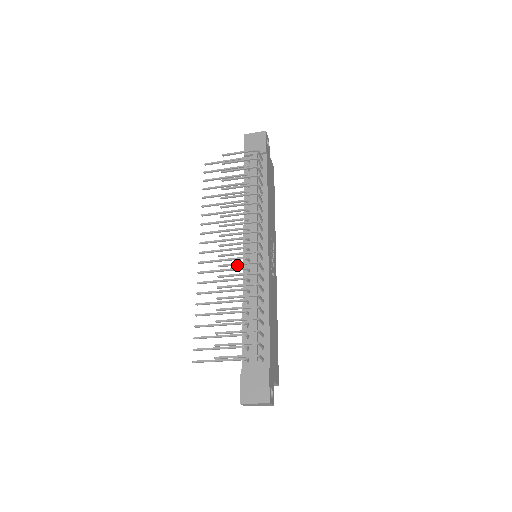
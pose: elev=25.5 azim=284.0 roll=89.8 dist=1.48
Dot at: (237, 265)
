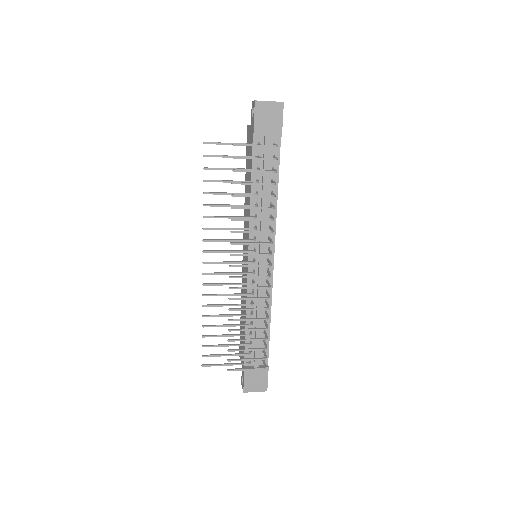
Dot at: (249, 288)
